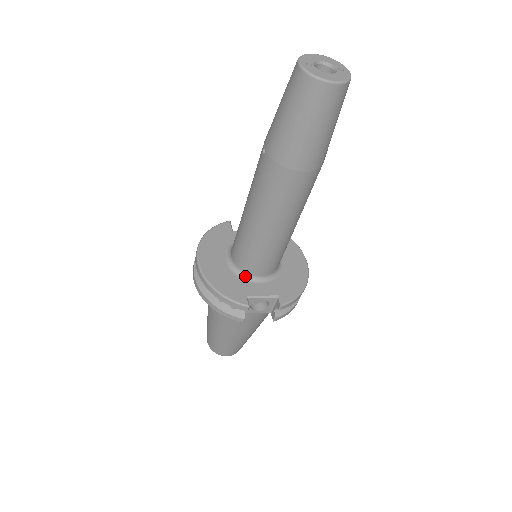
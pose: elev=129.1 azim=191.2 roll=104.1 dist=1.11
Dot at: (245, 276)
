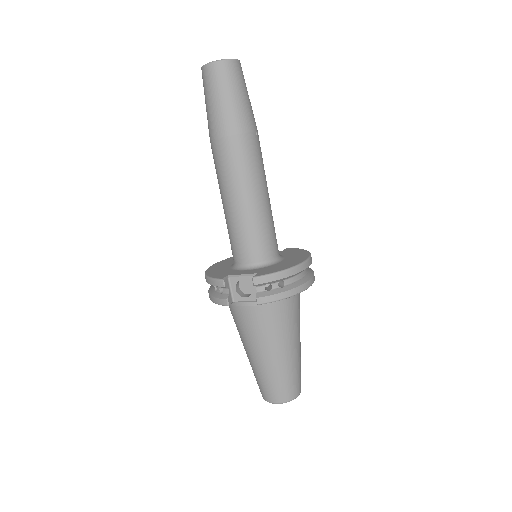
Dot at: (237, 267)
